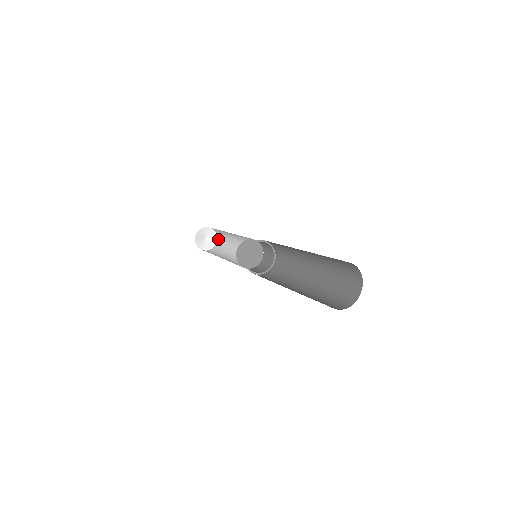
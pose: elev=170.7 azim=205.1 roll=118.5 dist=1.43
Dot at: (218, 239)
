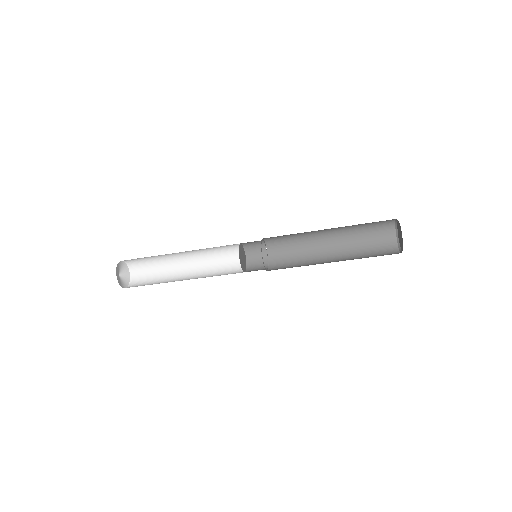
Dot at: (131, 269)
